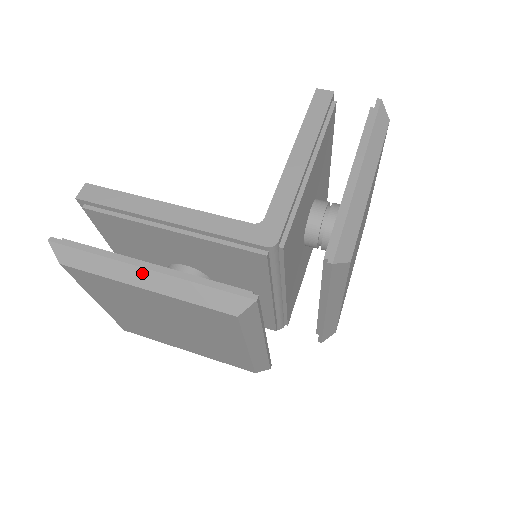
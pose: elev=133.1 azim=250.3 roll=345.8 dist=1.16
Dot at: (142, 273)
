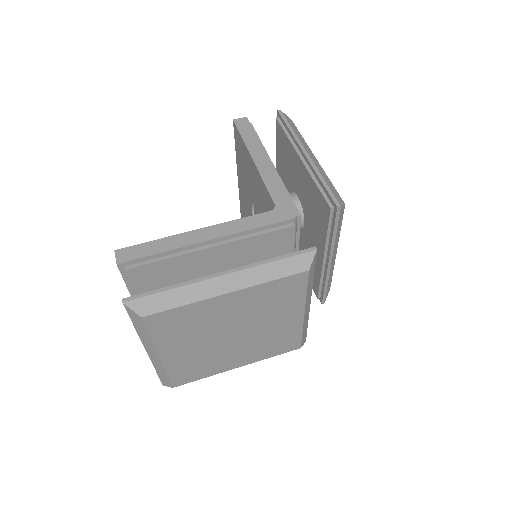
Dot at: (222, 281)
